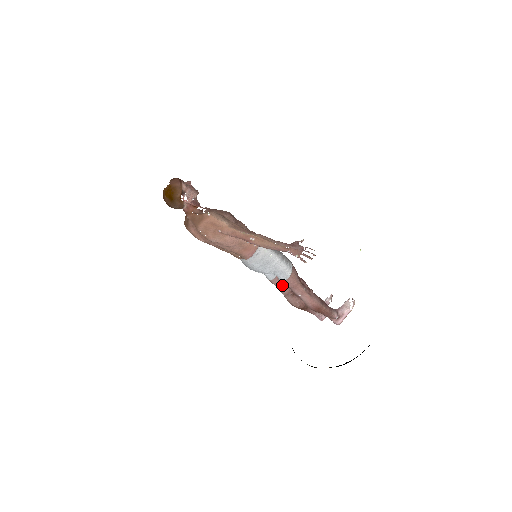
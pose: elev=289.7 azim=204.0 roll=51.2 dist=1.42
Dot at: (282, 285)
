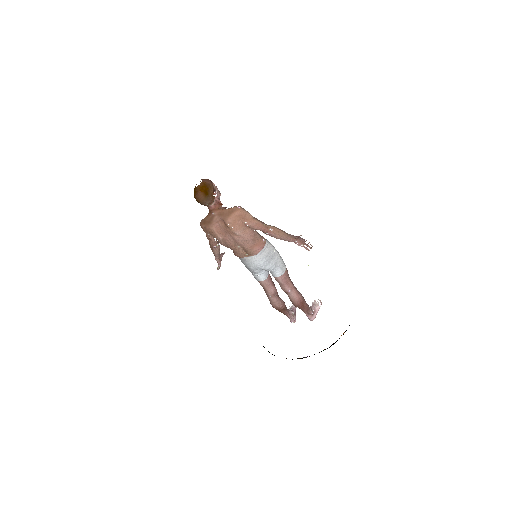
Dot at: (271, 285)
